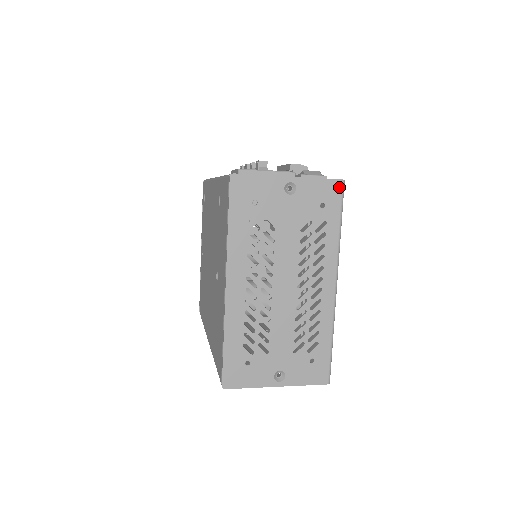
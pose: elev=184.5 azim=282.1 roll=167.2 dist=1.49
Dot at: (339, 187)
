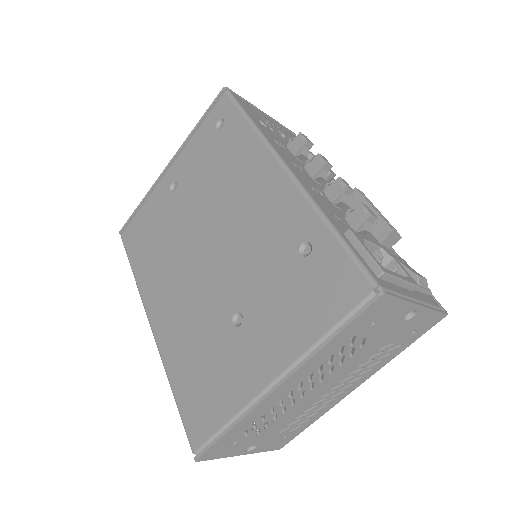
Dot at: (439, 320)
